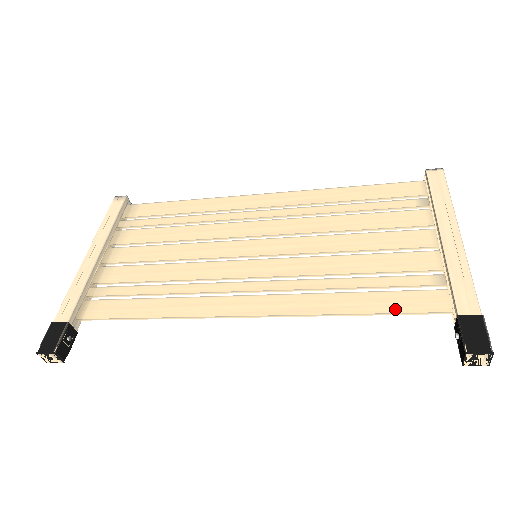
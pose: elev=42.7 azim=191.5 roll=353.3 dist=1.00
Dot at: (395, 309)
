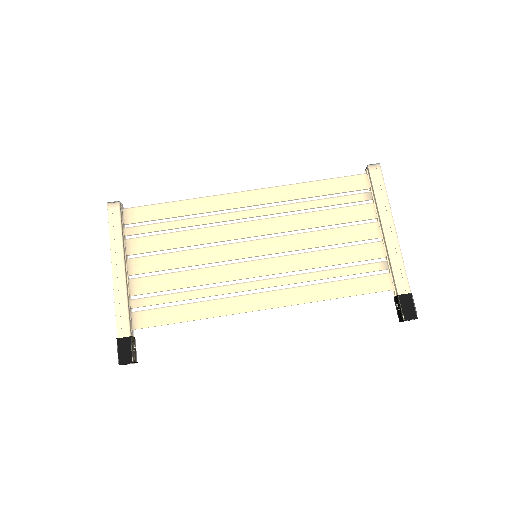
Dot at: (360, 292)
